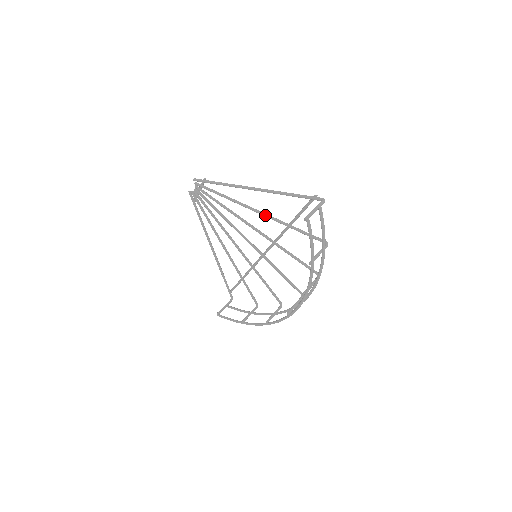
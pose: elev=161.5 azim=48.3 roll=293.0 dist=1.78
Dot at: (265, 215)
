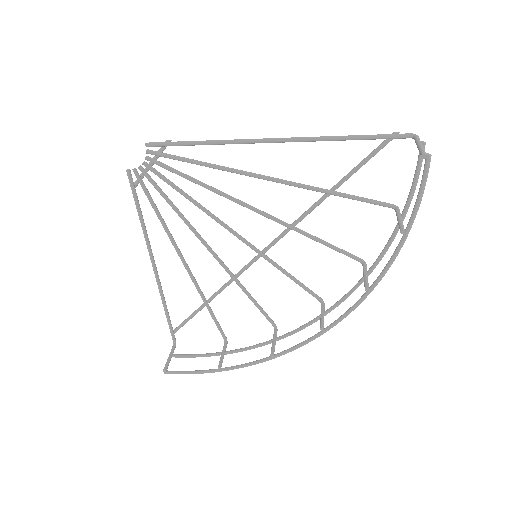
Dot at: (290, 183)
